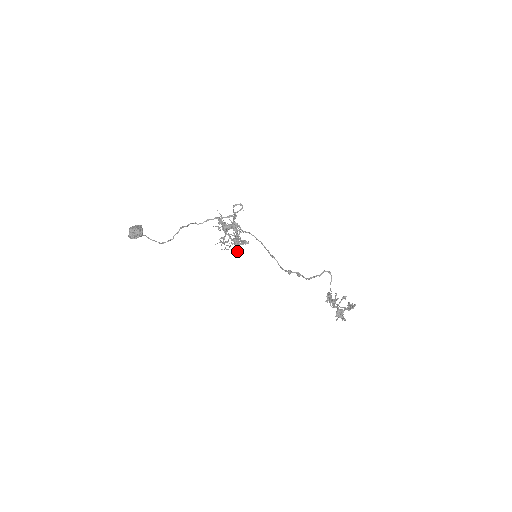
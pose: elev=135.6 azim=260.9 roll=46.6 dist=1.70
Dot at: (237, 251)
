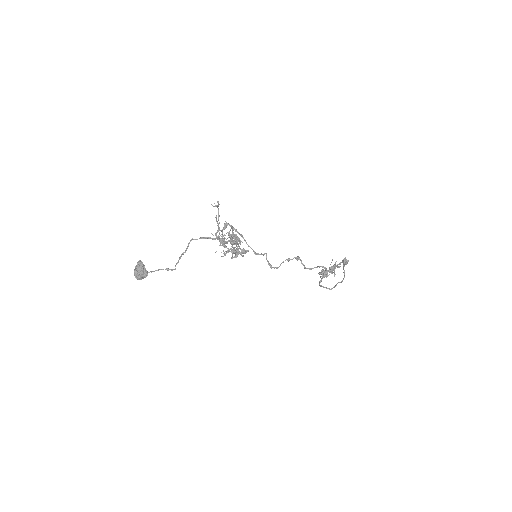
Dot at: (238, 243)
